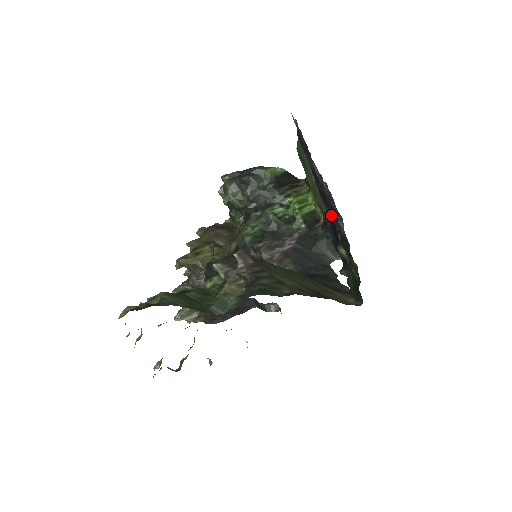
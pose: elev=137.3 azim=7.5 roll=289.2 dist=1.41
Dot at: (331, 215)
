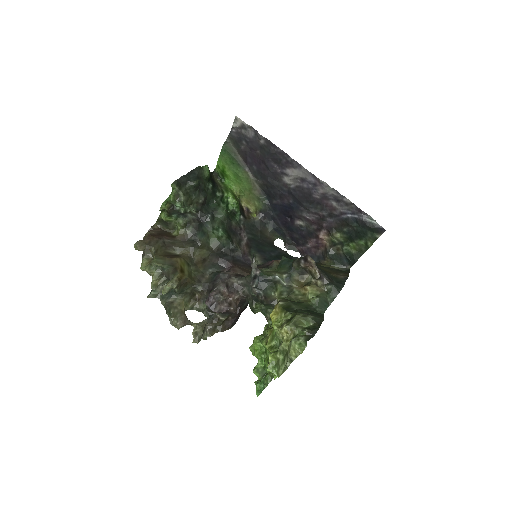
Dot at: (297, 208)
